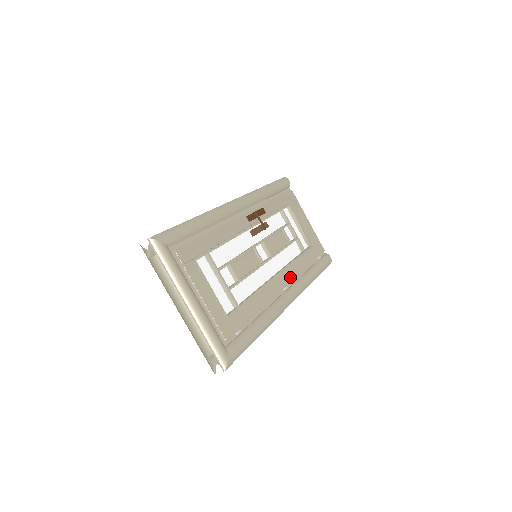
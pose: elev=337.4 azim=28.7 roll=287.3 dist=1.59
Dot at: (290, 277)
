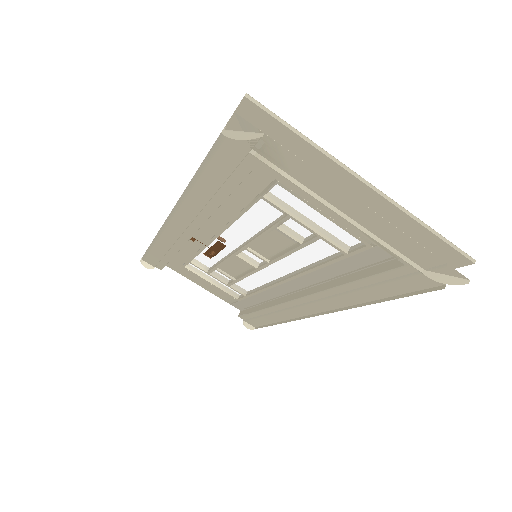
Dot at: occluded
